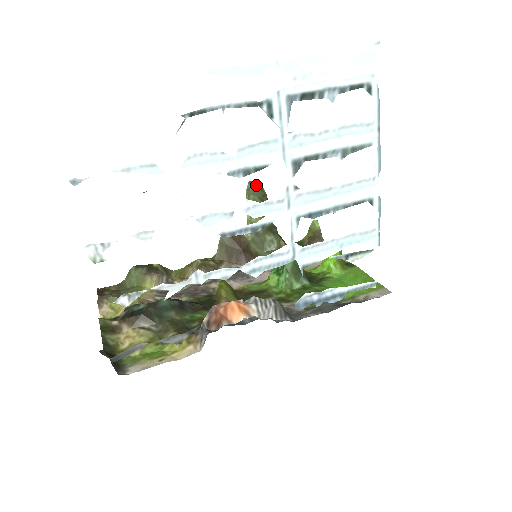
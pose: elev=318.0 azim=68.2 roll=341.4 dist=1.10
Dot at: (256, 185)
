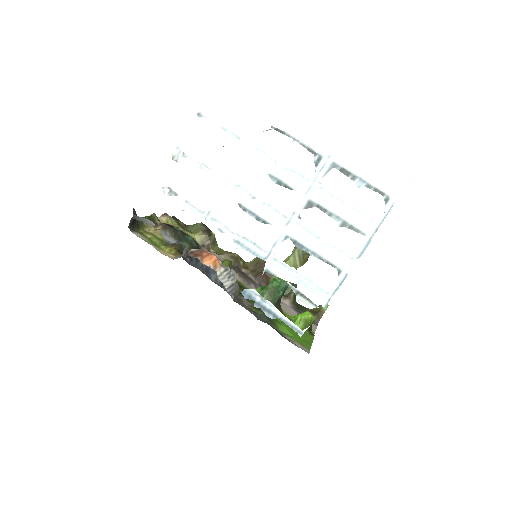
Dot at: occluded
